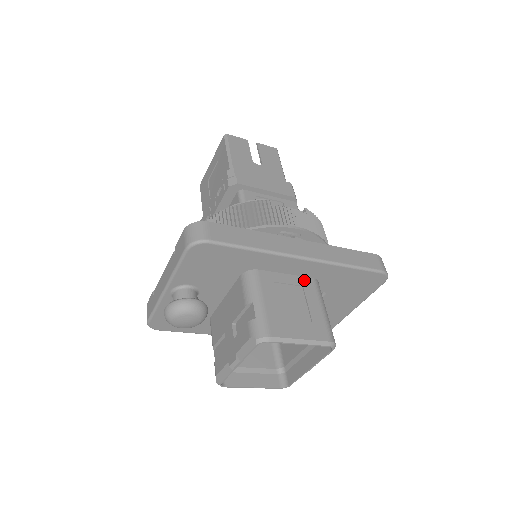
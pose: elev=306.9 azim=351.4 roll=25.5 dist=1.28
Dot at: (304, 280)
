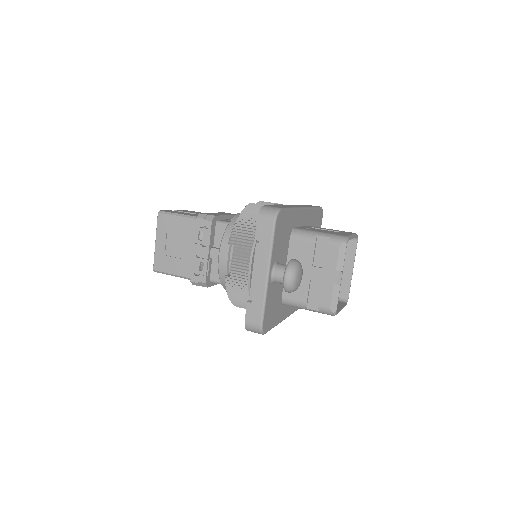
Dot at: (308, 226)
